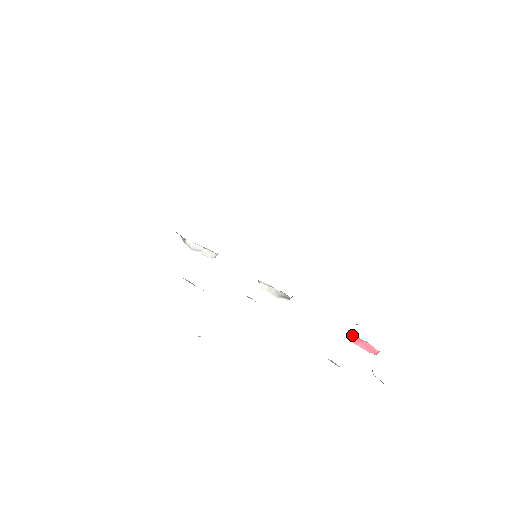
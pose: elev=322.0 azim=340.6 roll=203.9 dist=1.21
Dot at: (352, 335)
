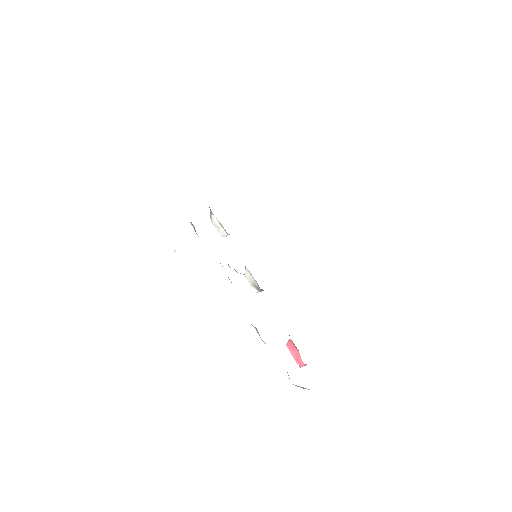
Dot at: (290, 340)
